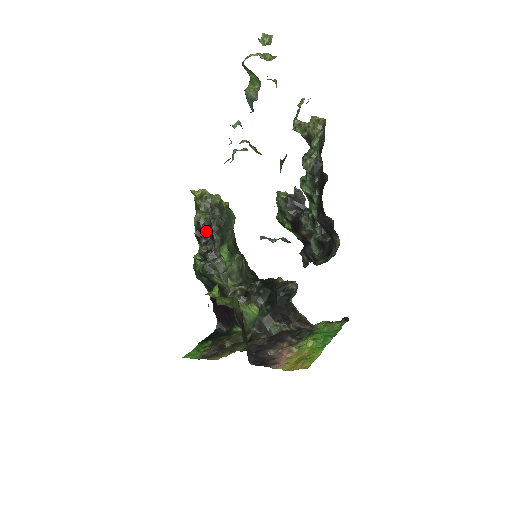
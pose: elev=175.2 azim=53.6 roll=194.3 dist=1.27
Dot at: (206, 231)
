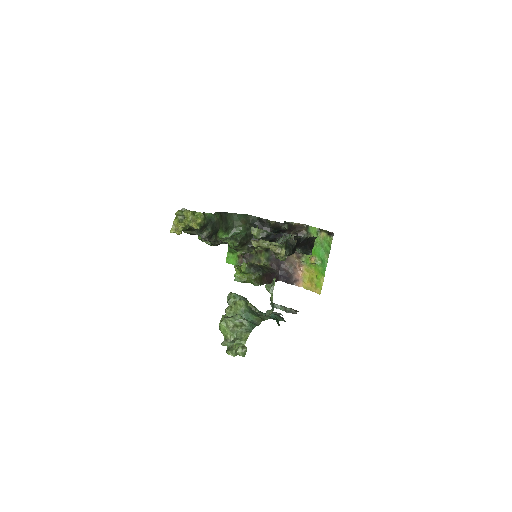
Dot at: occluded
